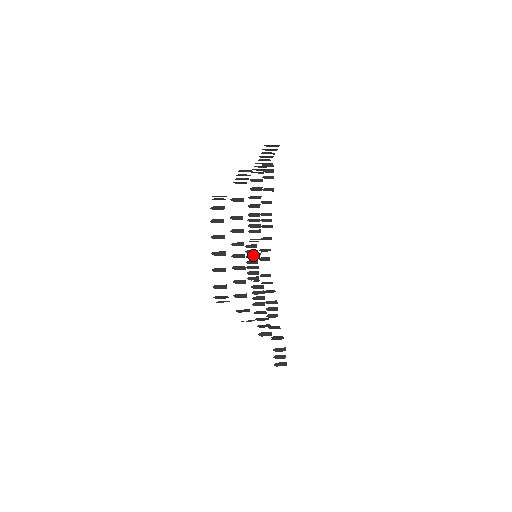
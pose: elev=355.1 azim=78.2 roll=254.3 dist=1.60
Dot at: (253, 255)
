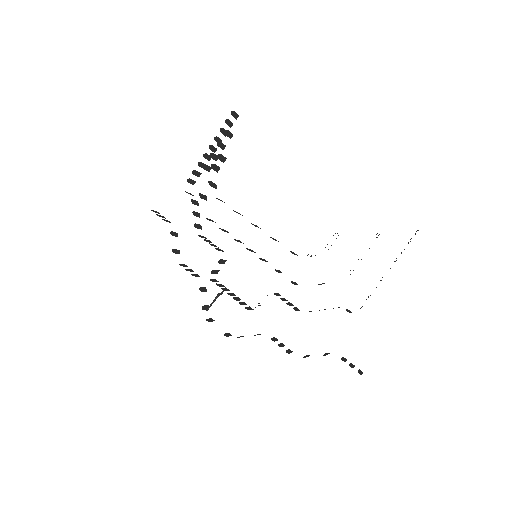
Dot at: (224, 288)
